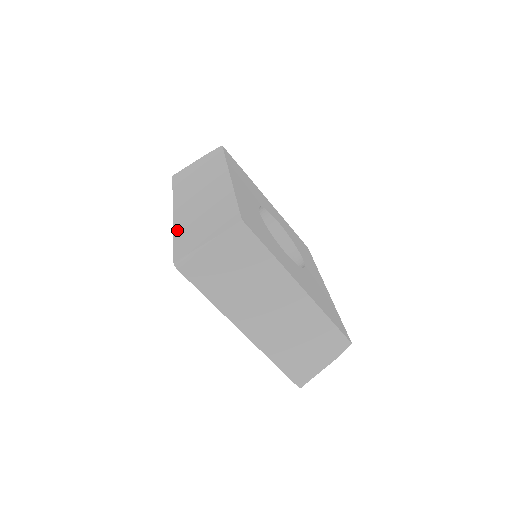
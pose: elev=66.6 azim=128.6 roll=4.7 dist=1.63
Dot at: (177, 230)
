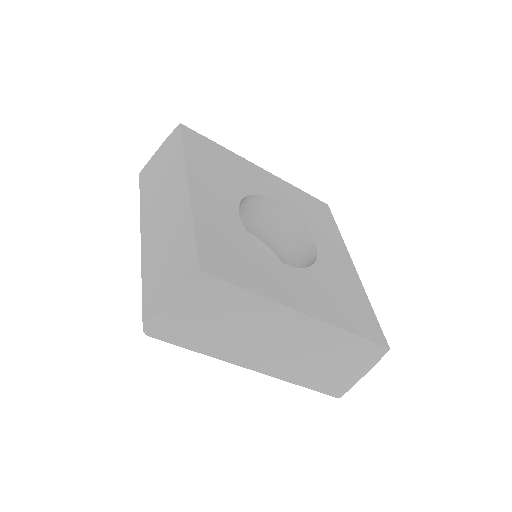
Dot at: (144, 272)
